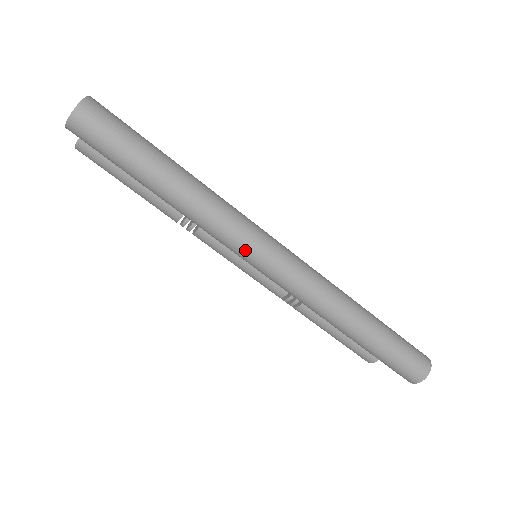
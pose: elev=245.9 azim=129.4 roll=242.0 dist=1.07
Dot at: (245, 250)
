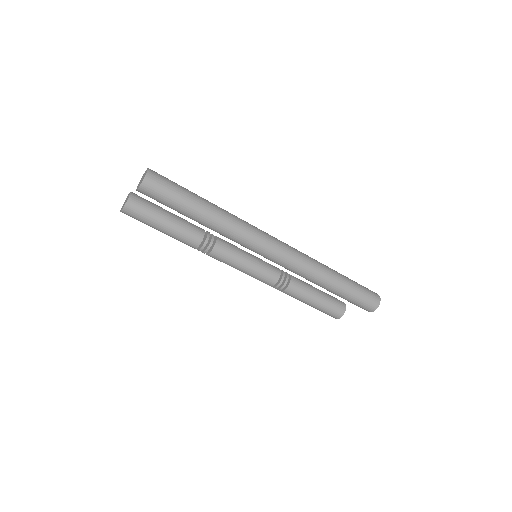
Dot at: (259, 244)
